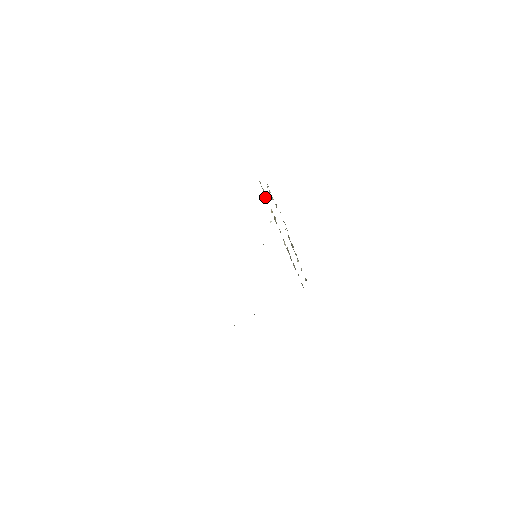
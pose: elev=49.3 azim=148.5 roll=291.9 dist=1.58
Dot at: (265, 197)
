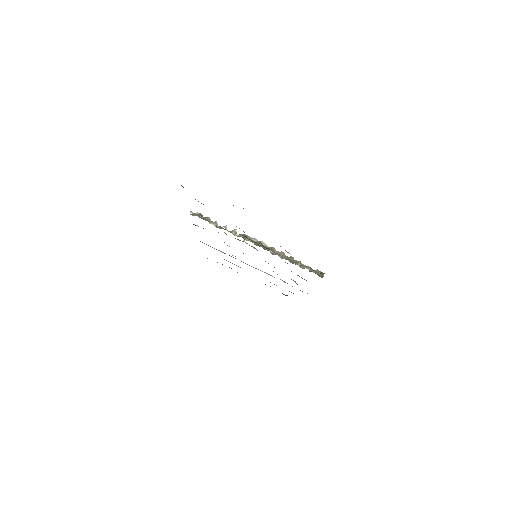
Dot at: (217, 226)
